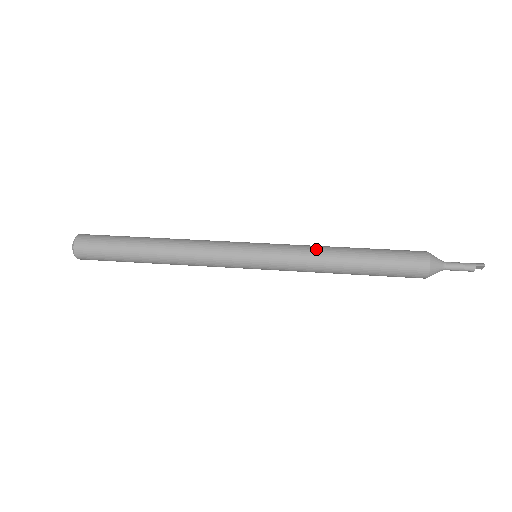
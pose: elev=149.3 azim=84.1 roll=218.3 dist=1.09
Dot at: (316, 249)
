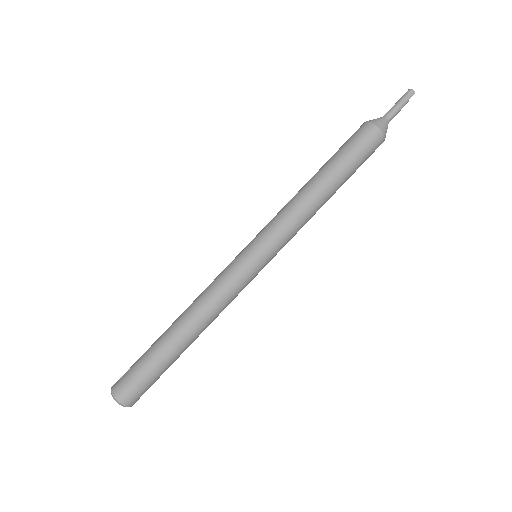
Dot at: (303, 213)
